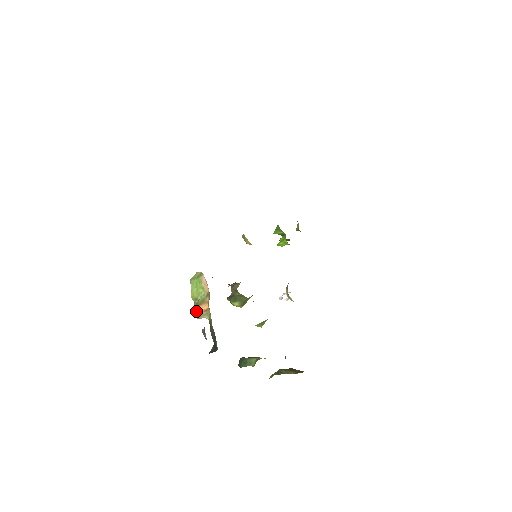
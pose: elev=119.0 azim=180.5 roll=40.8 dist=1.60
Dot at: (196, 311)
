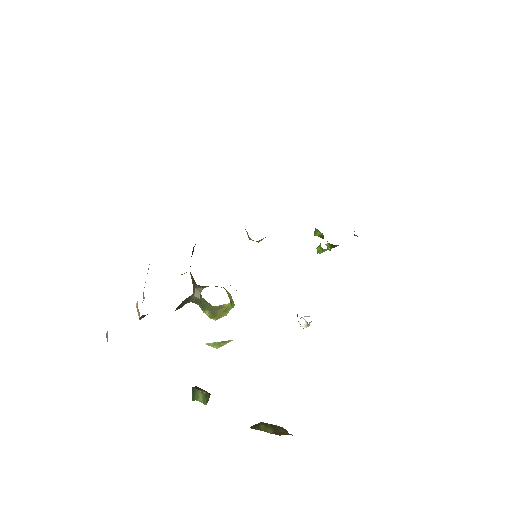
Dot at: occluded
